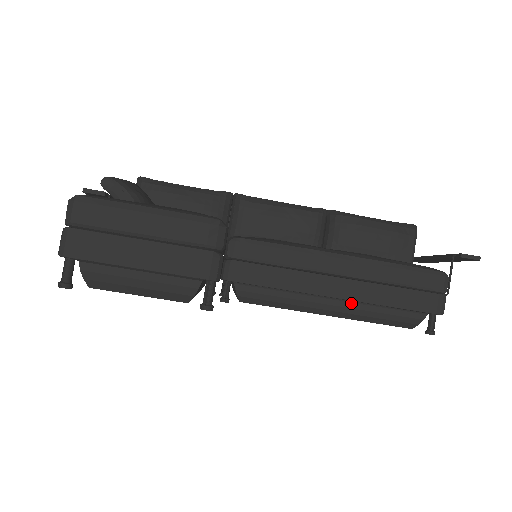
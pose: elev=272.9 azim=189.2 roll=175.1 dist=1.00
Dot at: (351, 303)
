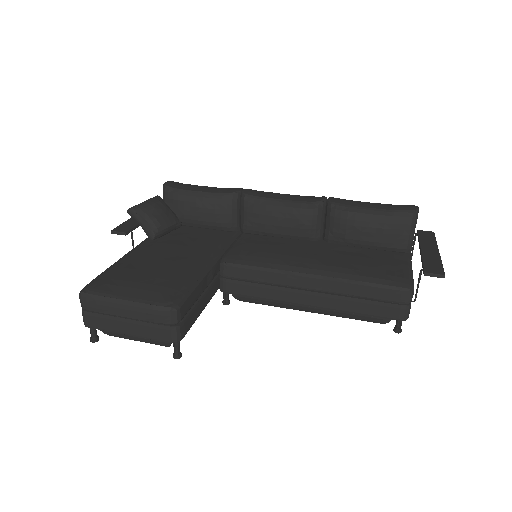
Dot at: occluded
